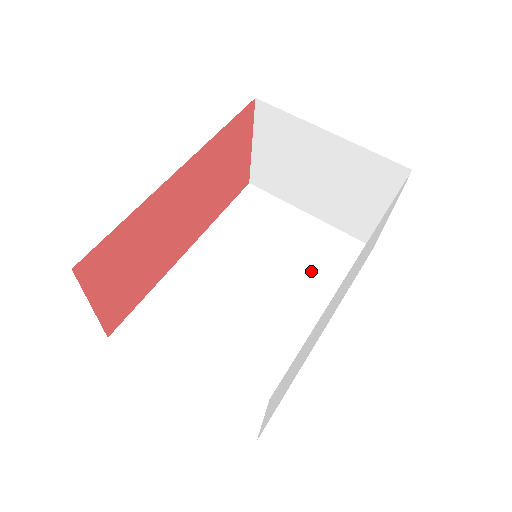
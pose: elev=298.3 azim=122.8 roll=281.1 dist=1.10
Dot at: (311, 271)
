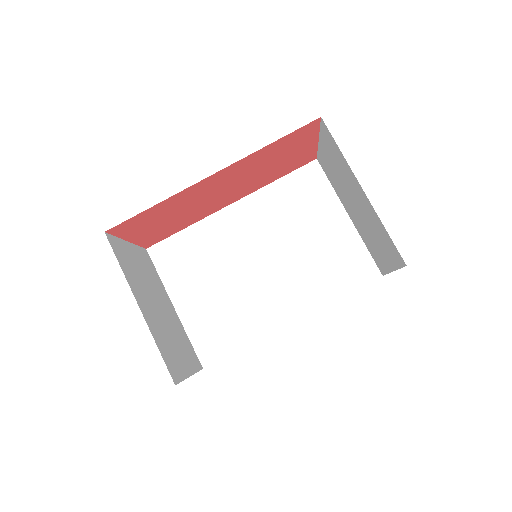
Dot at: (315, 270)
